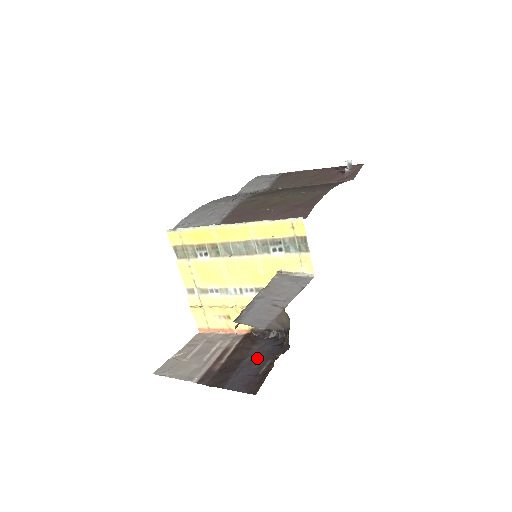
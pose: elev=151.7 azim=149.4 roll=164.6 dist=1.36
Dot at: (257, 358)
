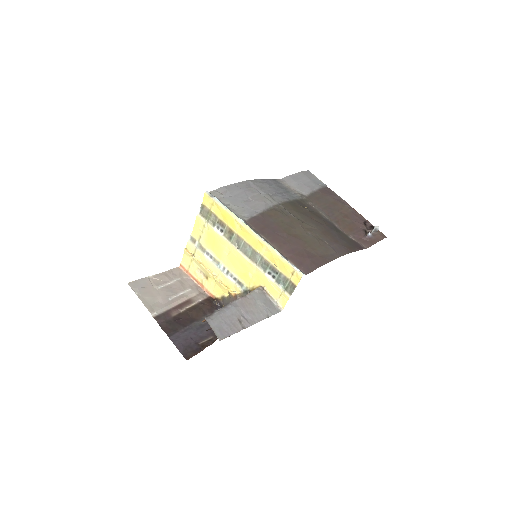
Dot at: (205, 327)
